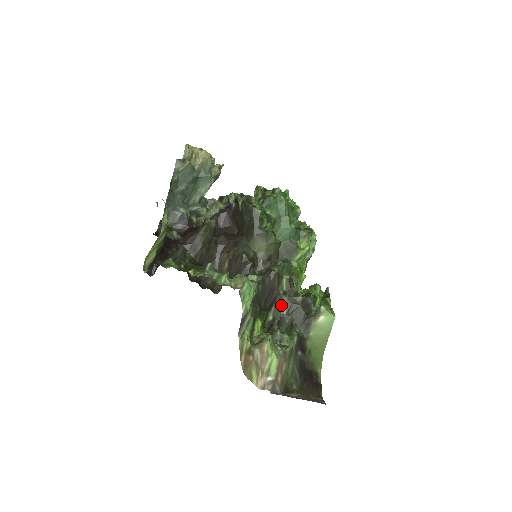
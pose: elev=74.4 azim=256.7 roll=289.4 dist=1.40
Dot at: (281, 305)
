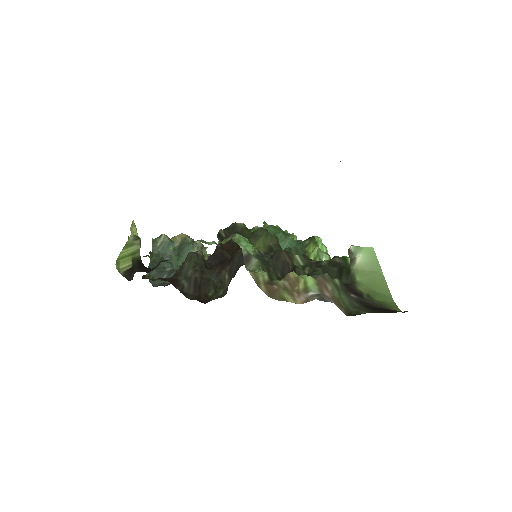
Dot at: occluded
